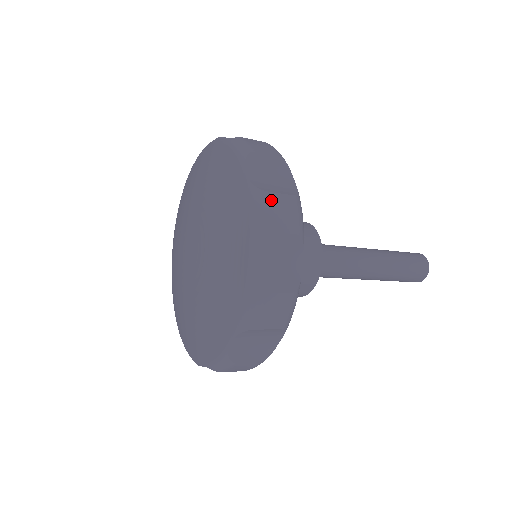
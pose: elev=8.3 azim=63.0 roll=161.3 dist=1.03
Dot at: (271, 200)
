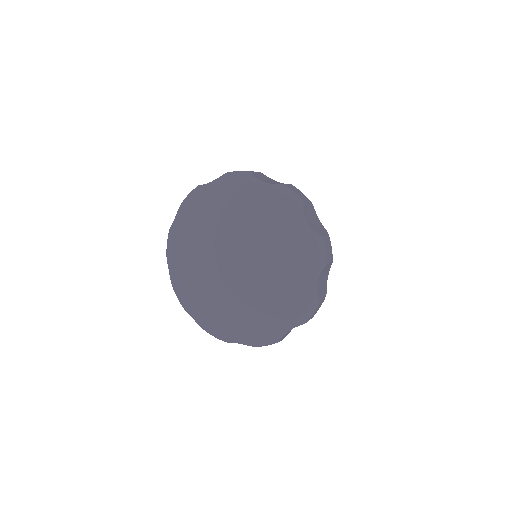
Dot at: (318, 306)
